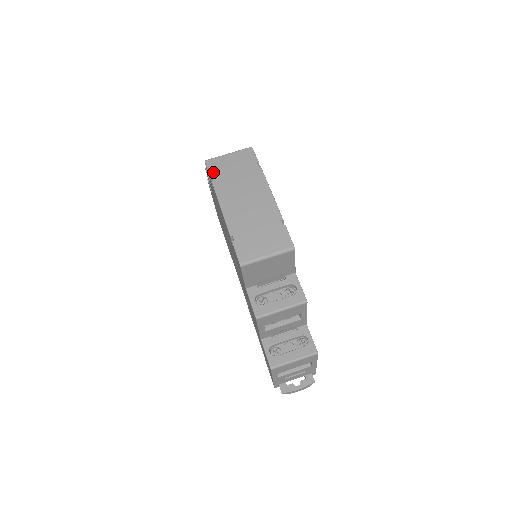
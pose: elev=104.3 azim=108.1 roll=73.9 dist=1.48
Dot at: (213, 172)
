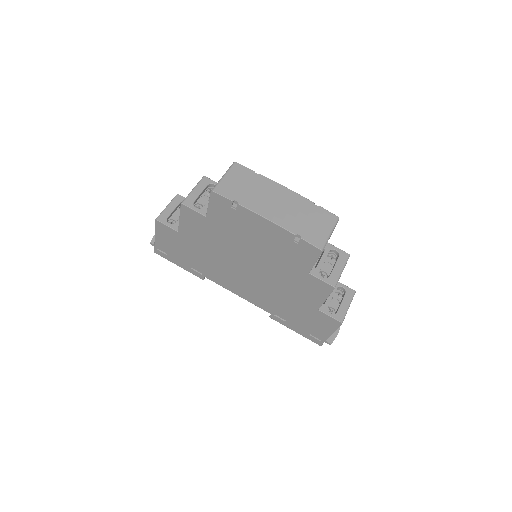
Dot at: (230, 196)
